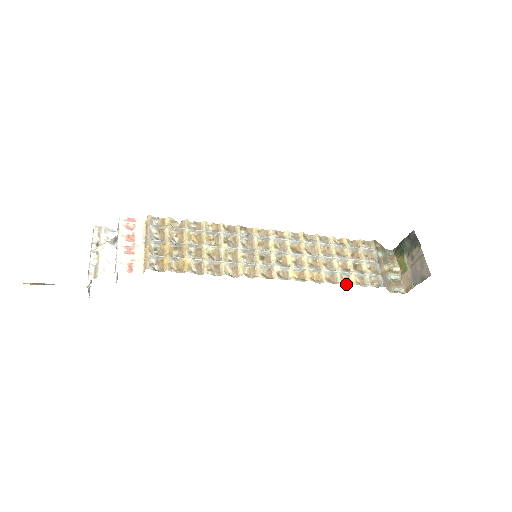
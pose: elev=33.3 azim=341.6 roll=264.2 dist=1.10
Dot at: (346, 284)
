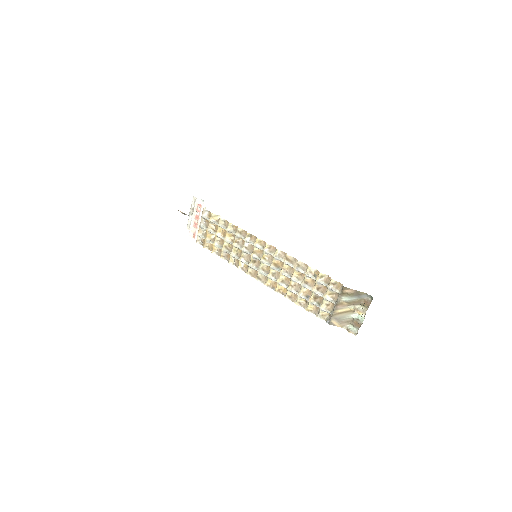
Dot at: (301, 306)
